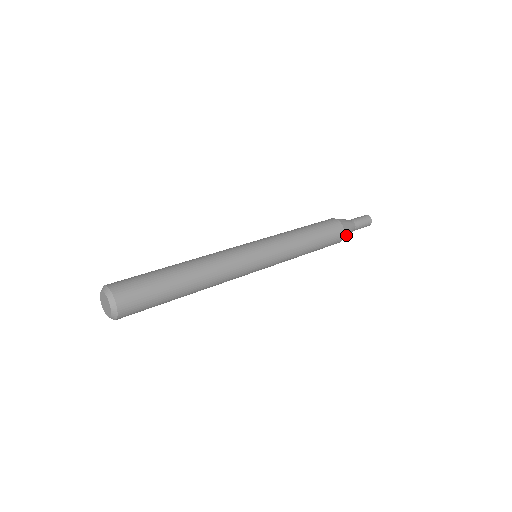
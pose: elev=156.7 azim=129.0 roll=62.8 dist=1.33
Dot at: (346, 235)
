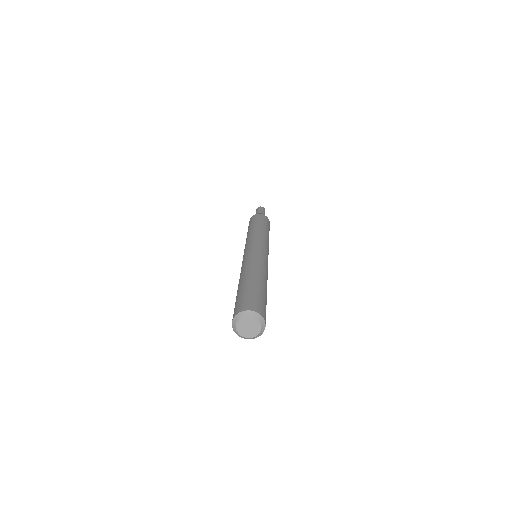
Dot at: occluded
